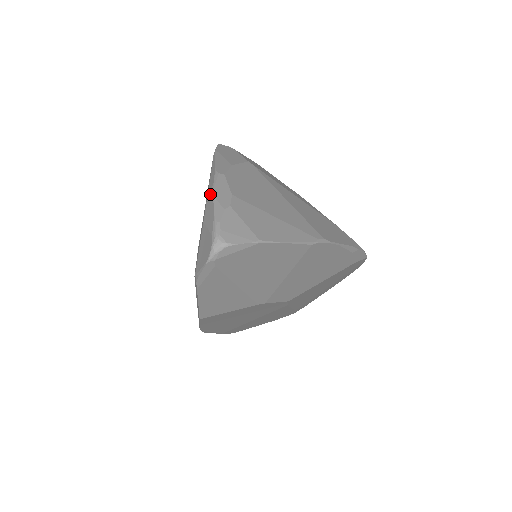
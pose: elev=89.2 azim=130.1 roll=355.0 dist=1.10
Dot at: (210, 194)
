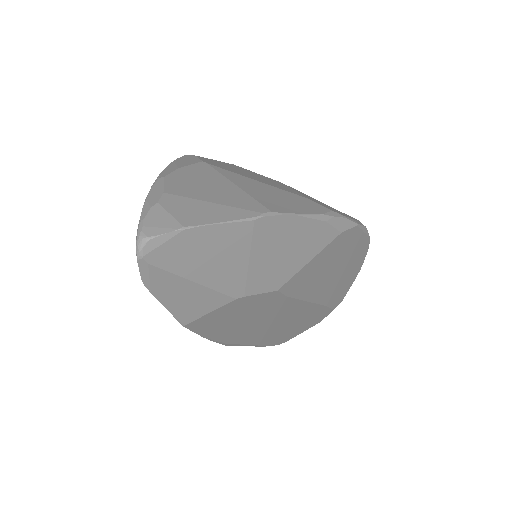
Dot at: (146, 198)
